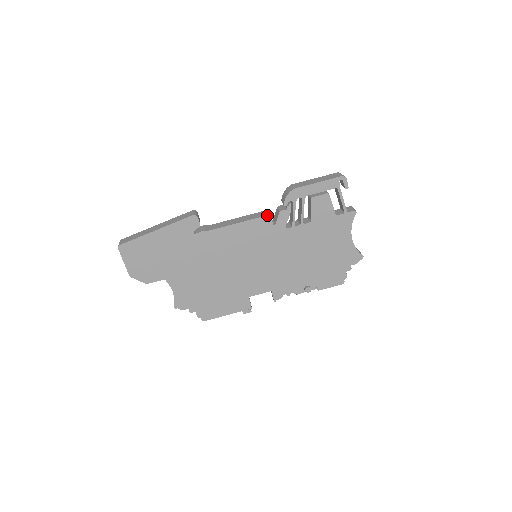
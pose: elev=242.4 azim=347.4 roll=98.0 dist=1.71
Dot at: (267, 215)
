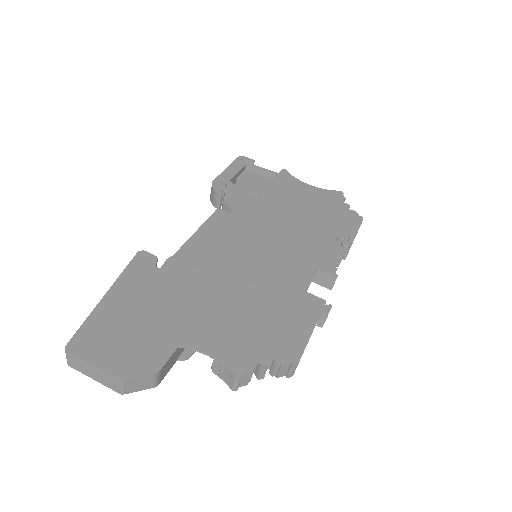
Dot at: (215, 210)
